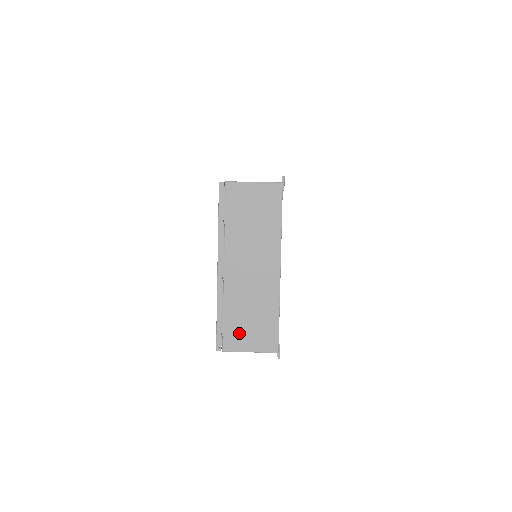
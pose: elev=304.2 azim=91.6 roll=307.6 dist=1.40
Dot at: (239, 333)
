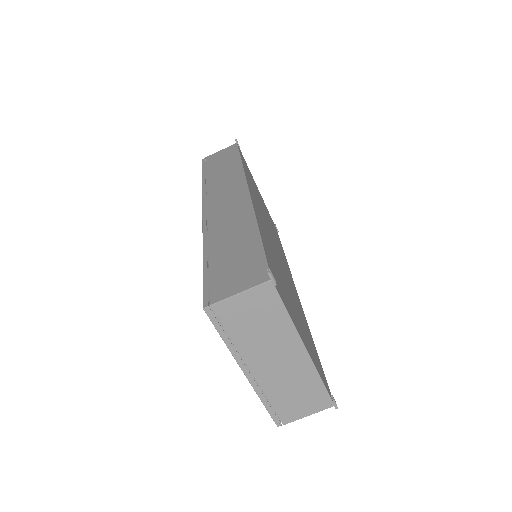
Dot at: (291, 408)
